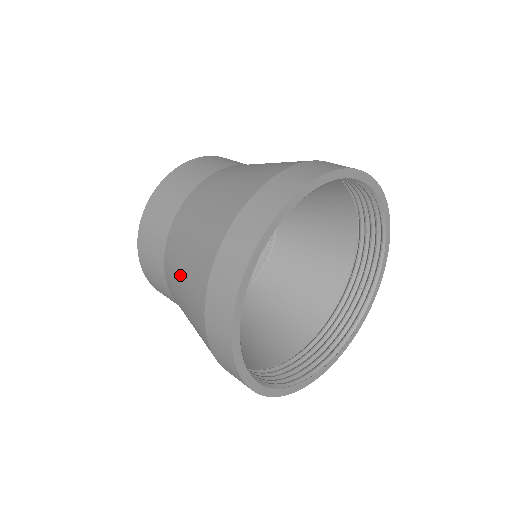
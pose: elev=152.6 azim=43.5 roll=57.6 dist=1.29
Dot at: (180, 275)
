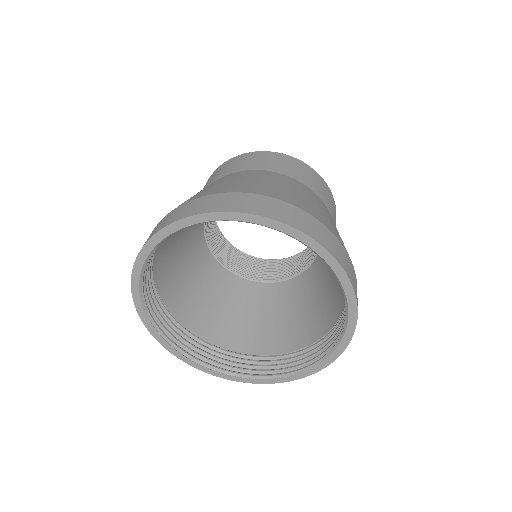
Dot at: (218, 183)
